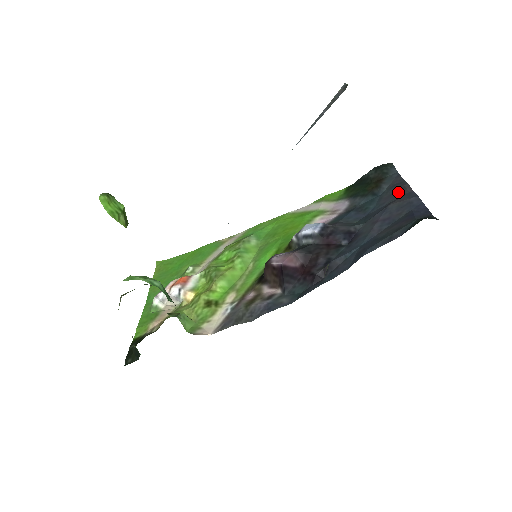
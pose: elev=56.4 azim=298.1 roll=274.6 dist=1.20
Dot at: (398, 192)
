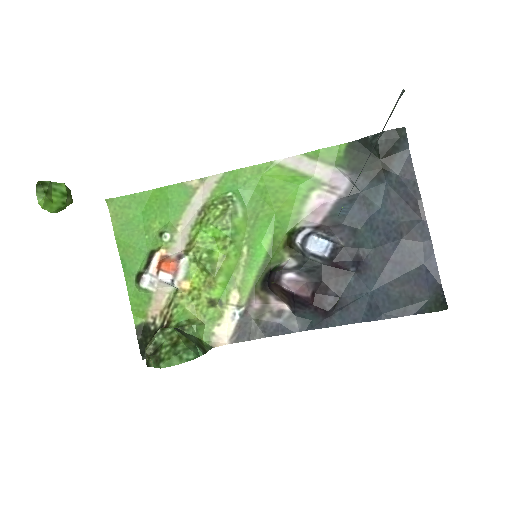
Dot at: (409, 204)
